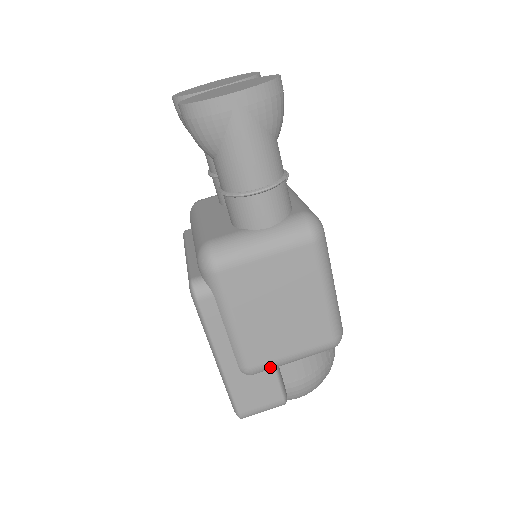
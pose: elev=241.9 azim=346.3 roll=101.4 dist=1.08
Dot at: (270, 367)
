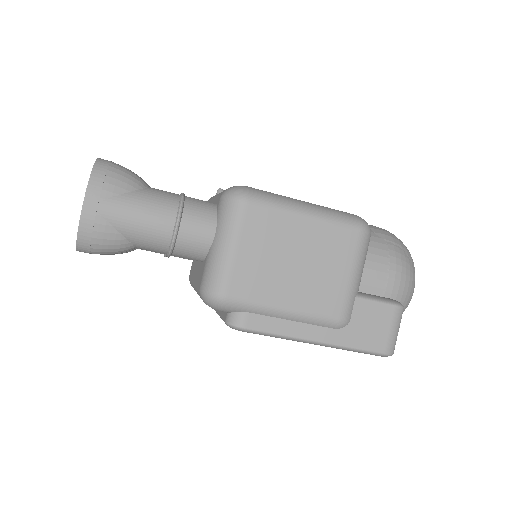
Dot at: (351, 301)
